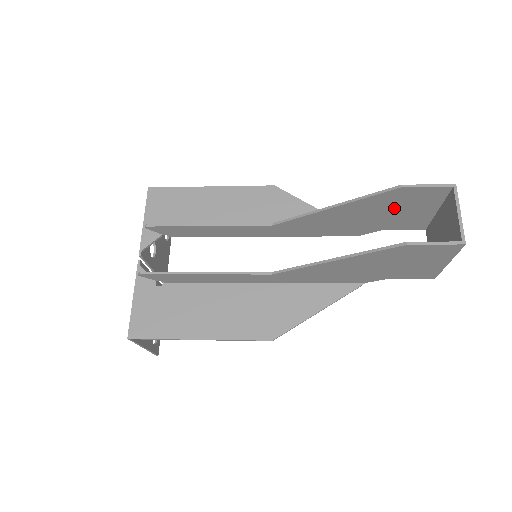
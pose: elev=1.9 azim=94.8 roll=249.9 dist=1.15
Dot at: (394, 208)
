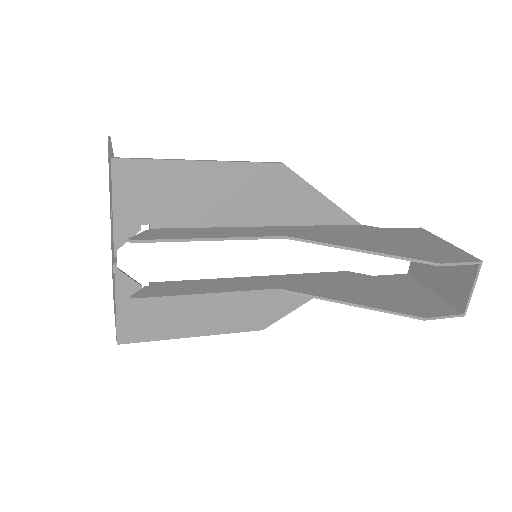
Dot at: occluded
